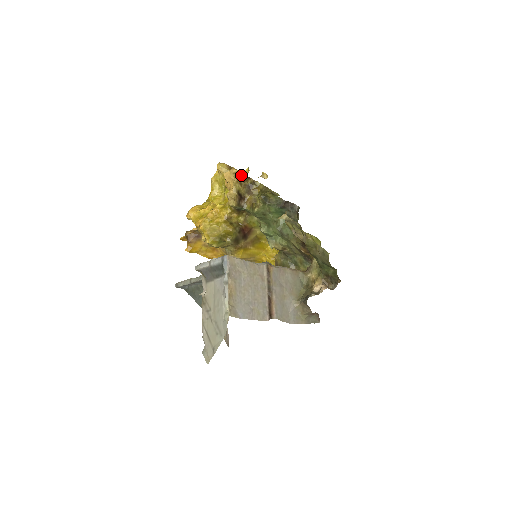
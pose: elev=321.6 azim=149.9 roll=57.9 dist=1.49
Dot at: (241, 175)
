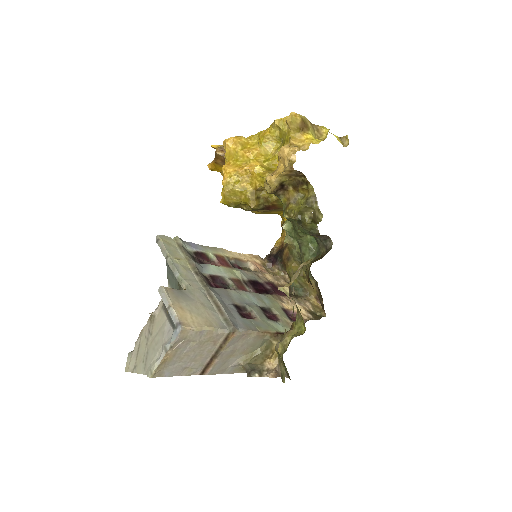
Dot at: (295, 171)
